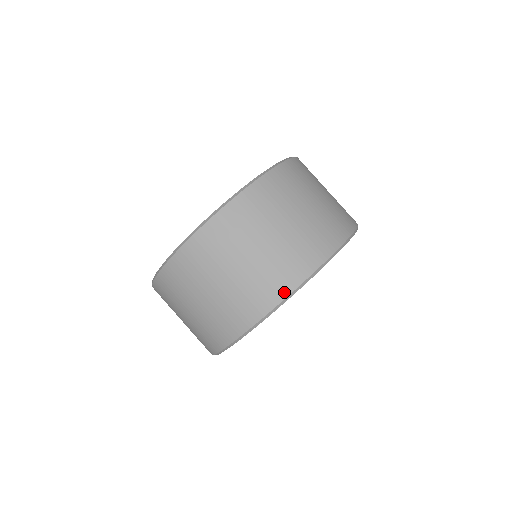
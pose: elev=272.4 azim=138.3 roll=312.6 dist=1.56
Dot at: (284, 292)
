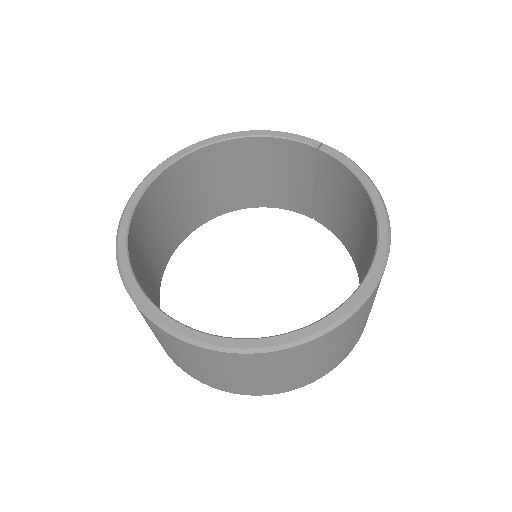
Dot at: (267, 393)
